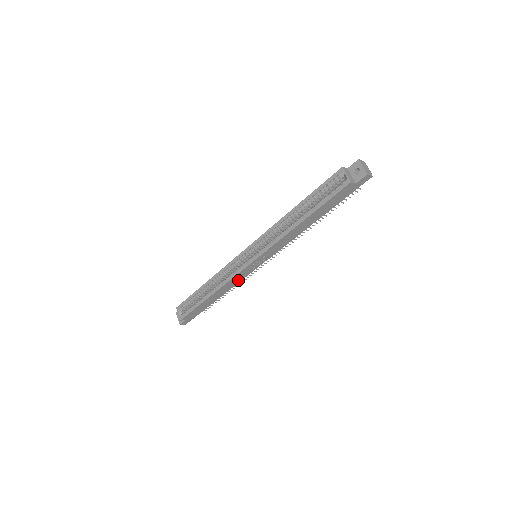
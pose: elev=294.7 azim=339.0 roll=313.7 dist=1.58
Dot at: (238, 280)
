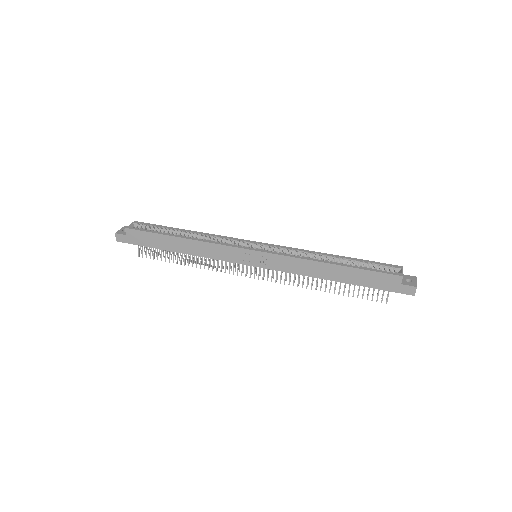
Dot at: (217, 255)
